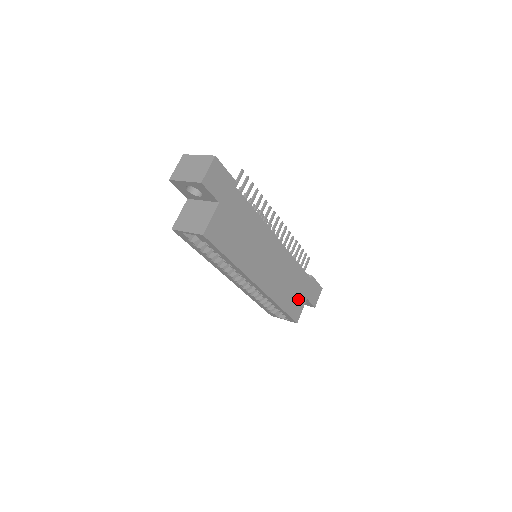
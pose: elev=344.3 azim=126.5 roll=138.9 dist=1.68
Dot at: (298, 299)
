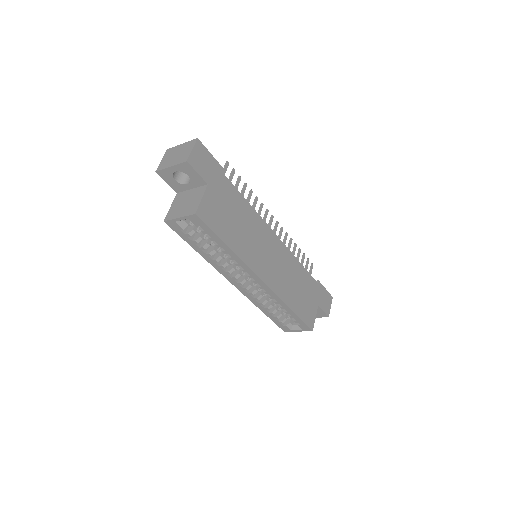
Dot at: (309, 304)
